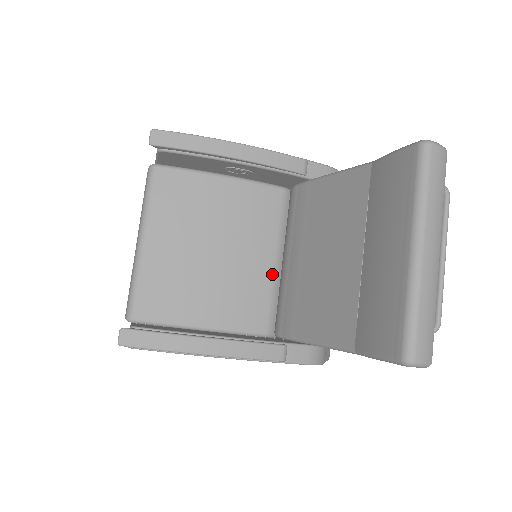
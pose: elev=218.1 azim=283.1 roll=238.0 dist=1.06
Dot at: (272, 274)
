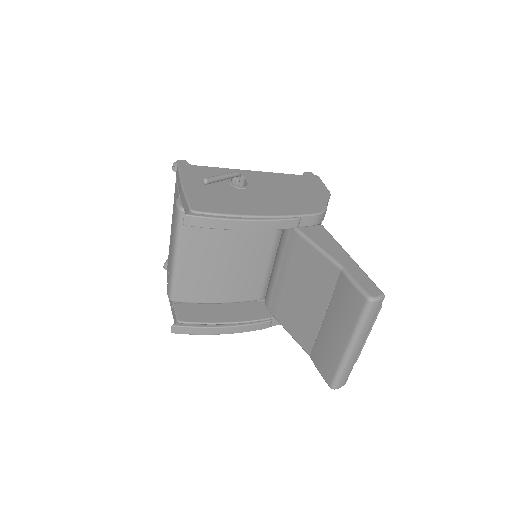
Dot at: (266, 268)
